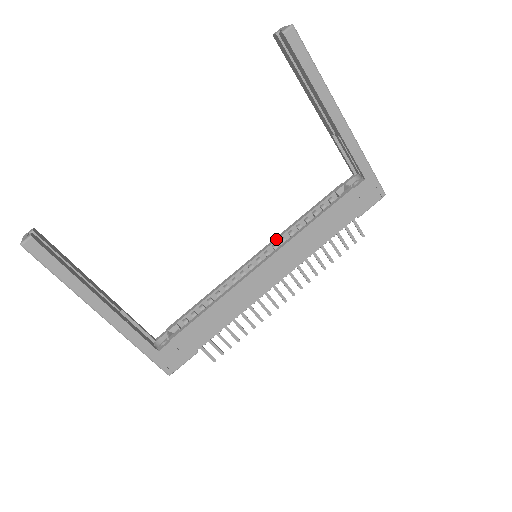
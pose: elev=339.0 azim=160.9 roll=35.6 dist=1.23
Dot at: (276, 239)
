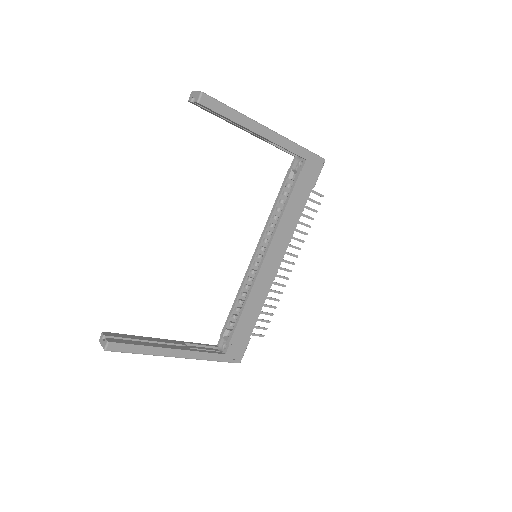
Dot at: (263, 235)
